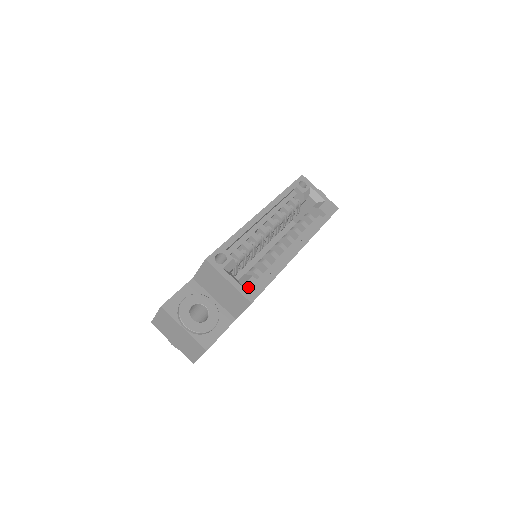
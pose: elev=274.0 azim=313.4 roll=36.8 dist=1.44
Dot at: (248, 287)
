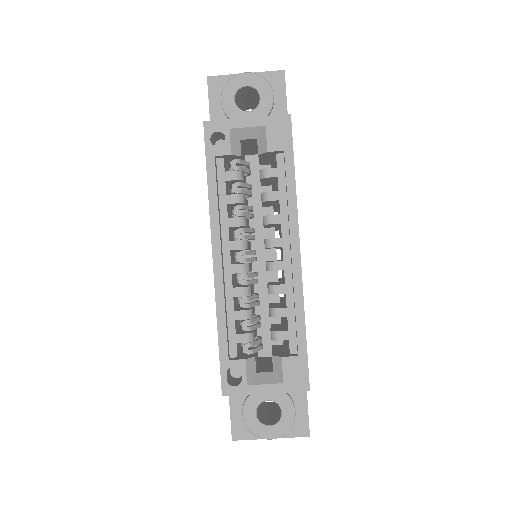
Dot at: (290, 377)
